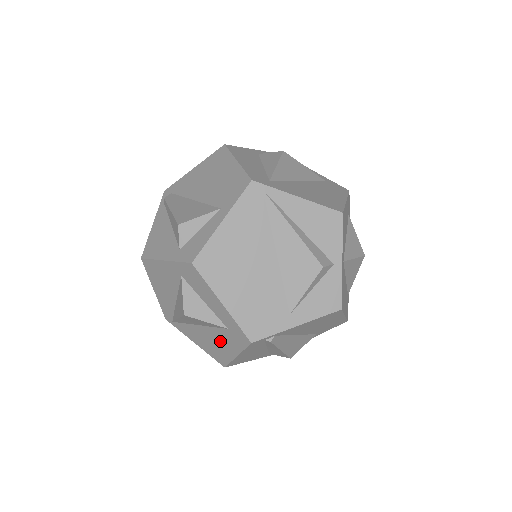
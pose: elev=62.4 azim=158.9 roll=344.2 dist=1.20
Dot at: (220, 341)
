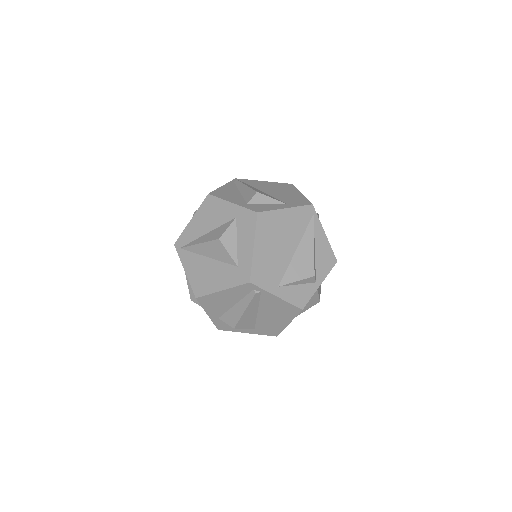
Dot at: (217, 275)
